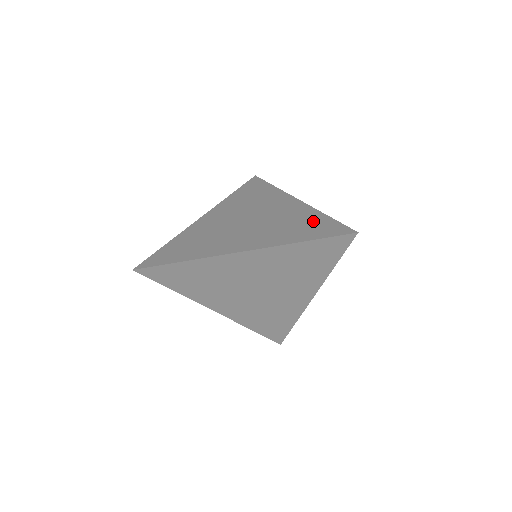
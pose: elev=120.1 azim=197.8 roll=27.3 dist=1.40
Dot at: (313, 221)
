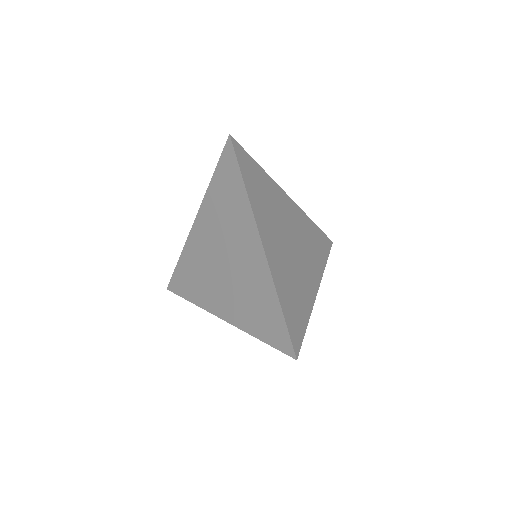
Dot at: occluded
